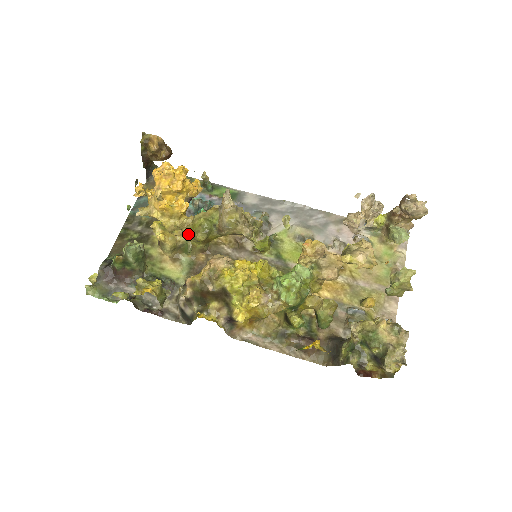
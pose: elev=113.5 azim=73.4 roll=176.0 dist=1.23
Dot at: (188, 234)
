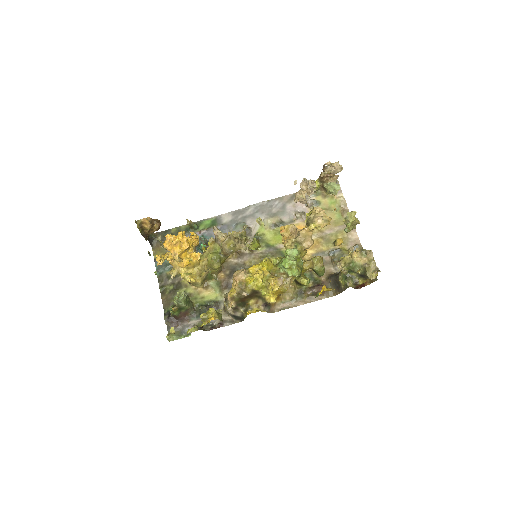
Dot at: occluded
